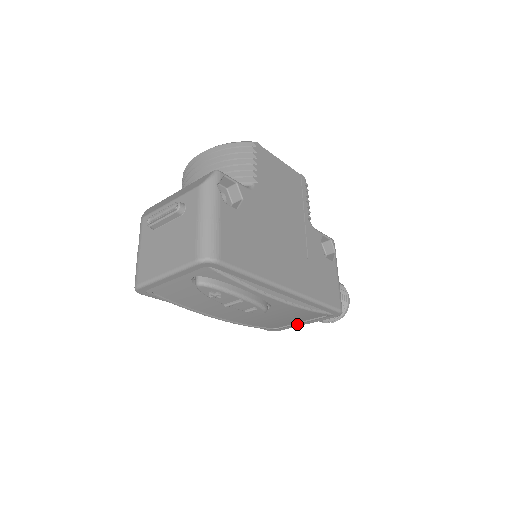
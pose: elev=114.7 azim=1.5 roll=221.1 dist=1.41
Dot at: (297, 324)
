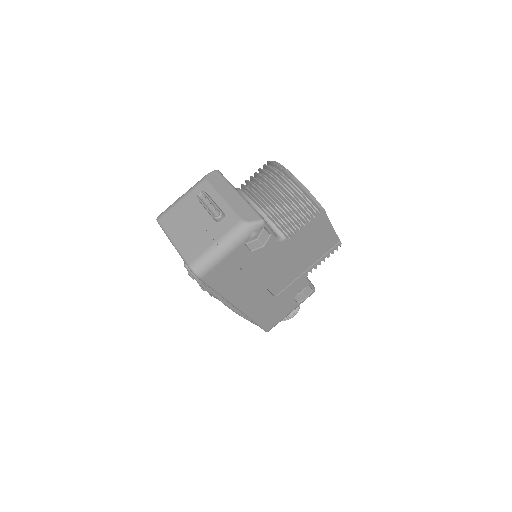
Dot at: occluded
